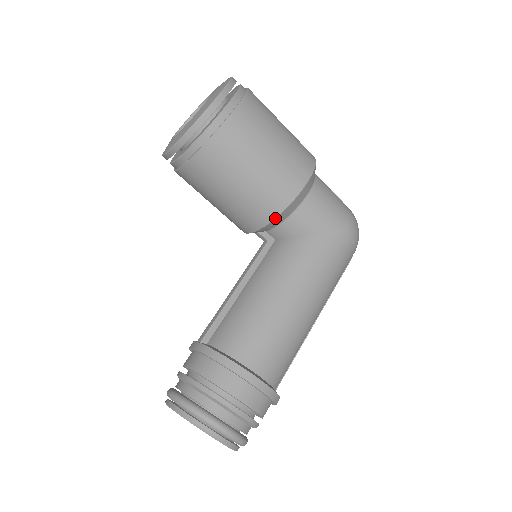
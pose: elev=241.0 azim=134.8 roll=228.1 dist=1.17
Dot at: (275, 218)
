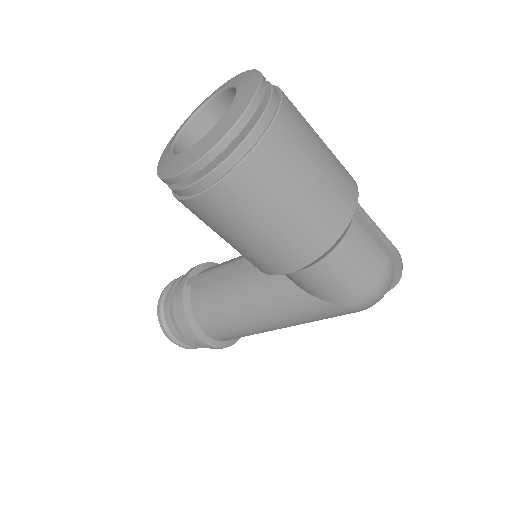
Dot at: occluded
